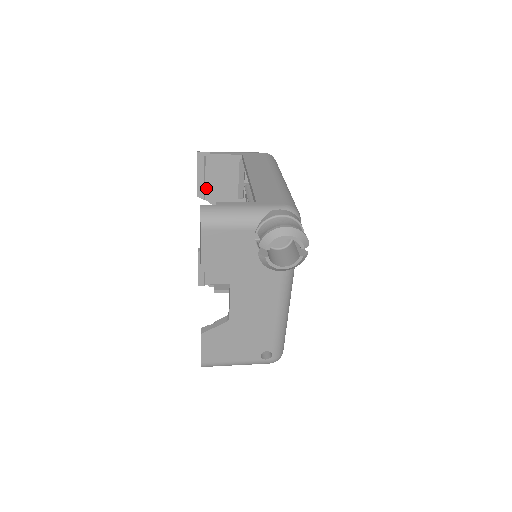
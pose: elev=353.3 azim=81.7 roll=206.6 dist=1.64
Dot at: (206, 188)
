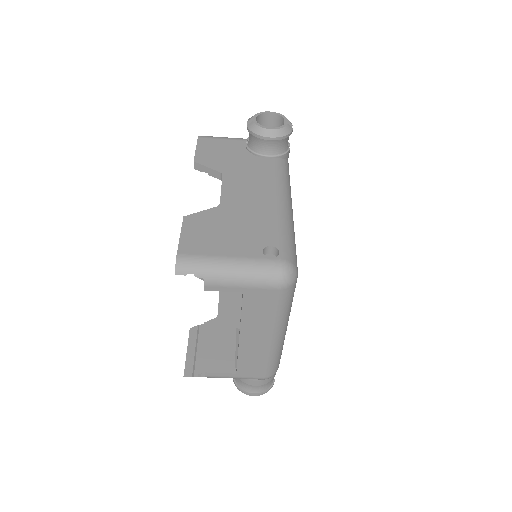
Dot at: occluded
